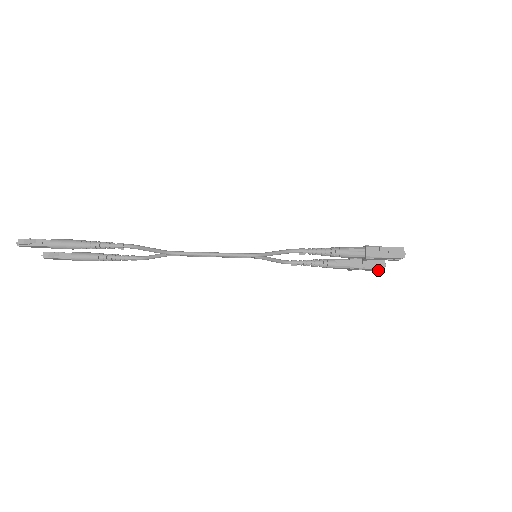
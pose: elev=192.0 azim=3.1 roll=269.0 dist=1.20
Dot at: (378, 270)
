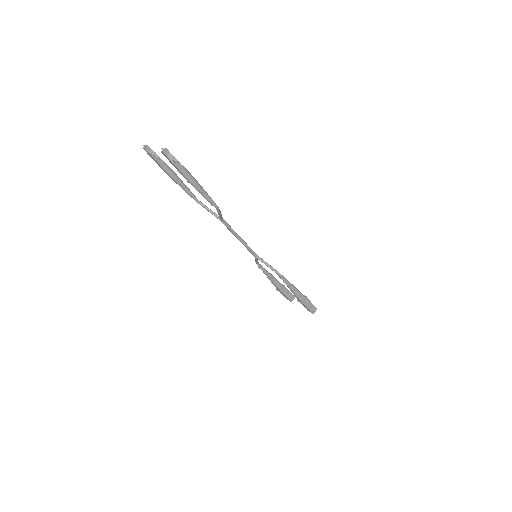
Dot at: (287, 299)
